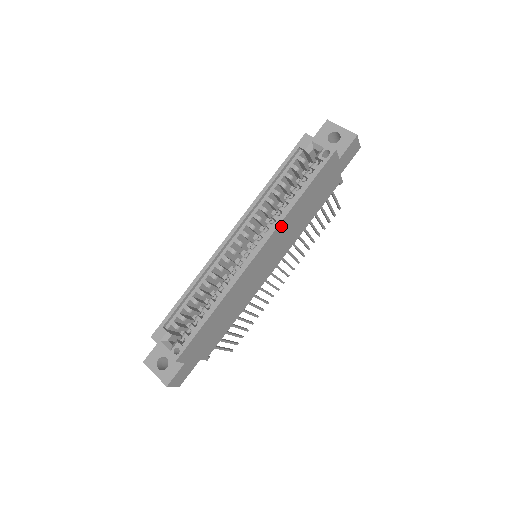
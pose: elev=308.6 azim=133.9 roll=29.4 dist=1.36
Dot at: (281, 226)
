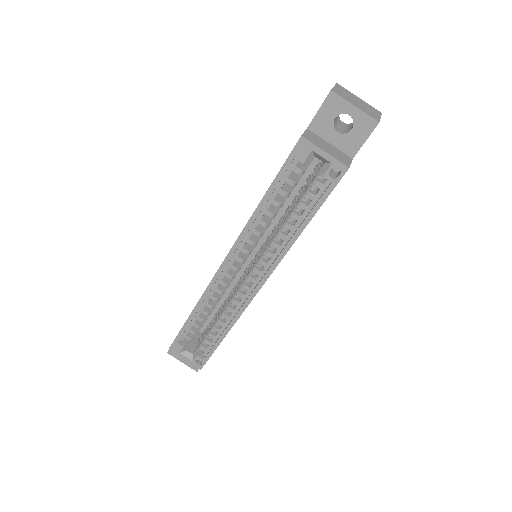
Dot at: occluded
